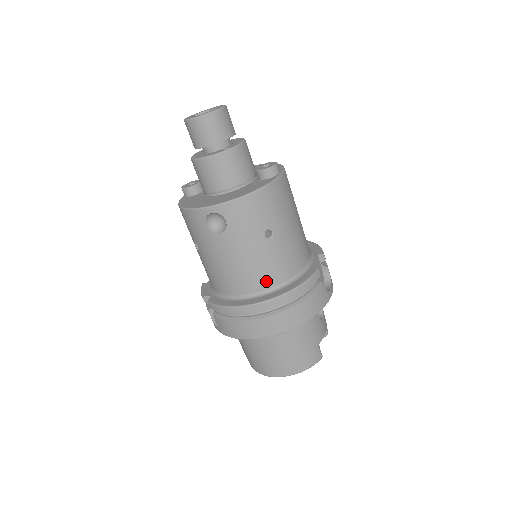
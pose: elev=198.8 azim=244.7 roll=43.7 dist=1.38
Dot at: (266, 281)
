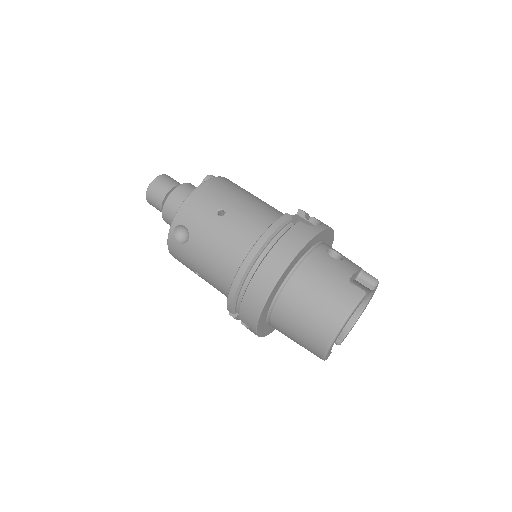
Dot at: (243, 248)
